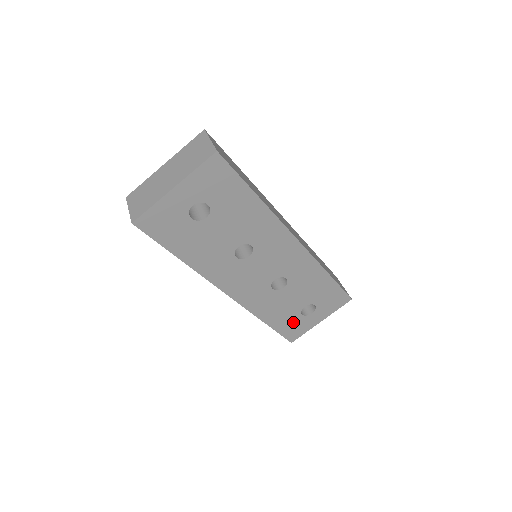
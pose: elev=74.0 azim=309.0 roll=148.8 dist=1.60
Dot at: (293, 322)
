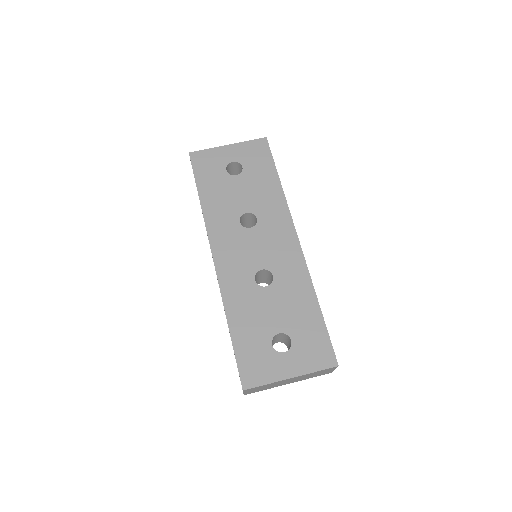
Dot at: (258, 350)
